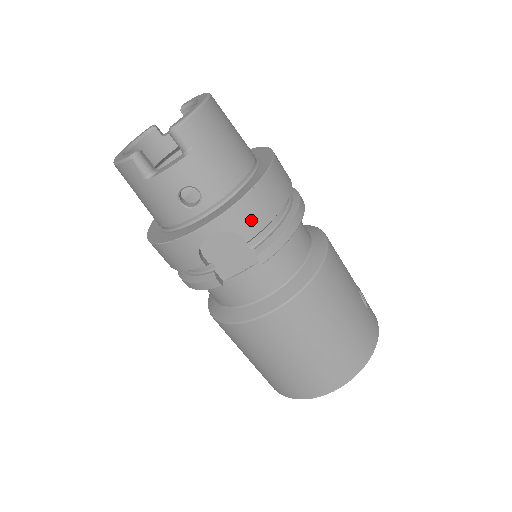
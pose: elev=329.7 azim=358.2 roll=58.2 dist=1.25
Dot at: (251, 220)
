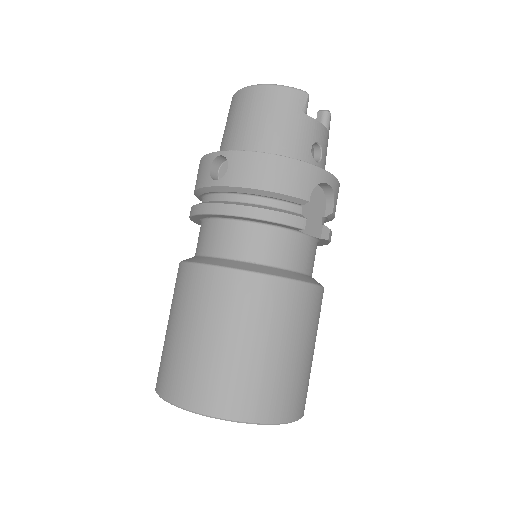
Dot at: (336, 203)
